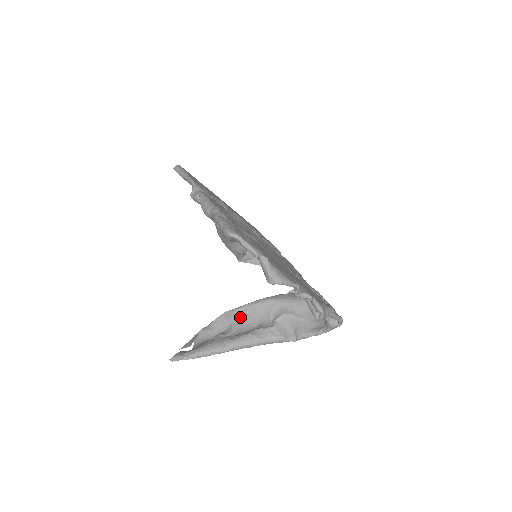
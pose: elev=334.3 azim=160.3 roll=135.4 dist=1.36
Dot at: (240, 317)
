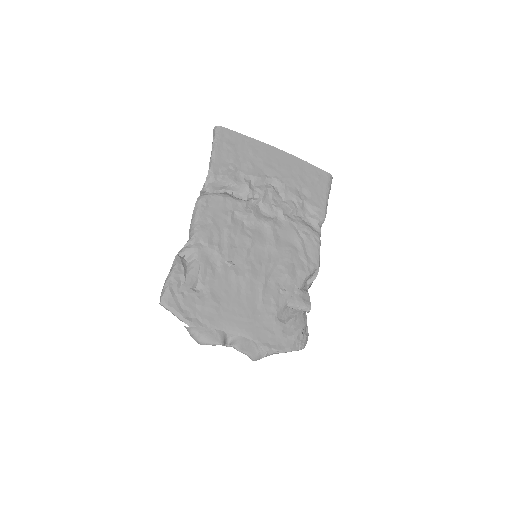
Dot at: occluded
